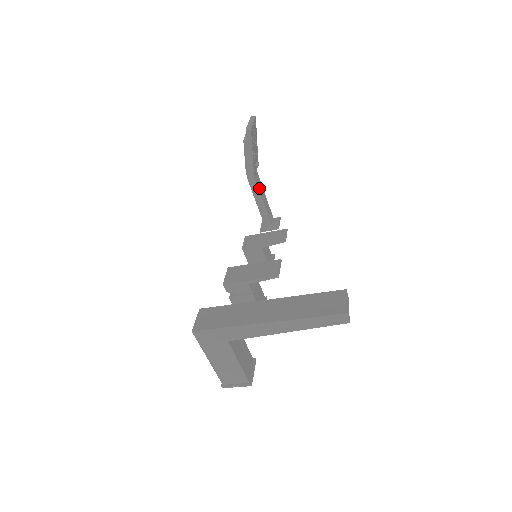
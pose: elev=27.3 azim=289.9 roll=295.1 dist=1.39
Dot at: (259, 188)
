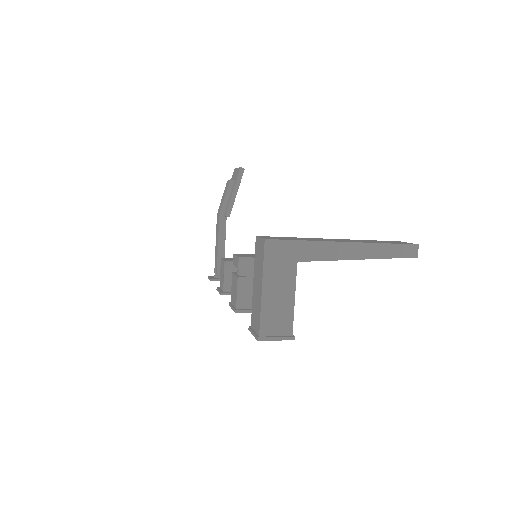
Dot at: (225, 233)
